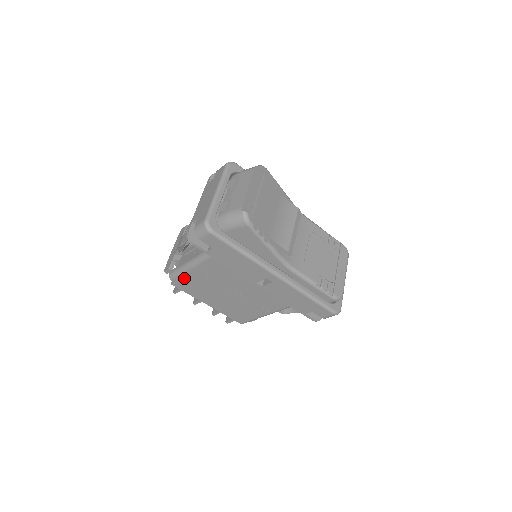
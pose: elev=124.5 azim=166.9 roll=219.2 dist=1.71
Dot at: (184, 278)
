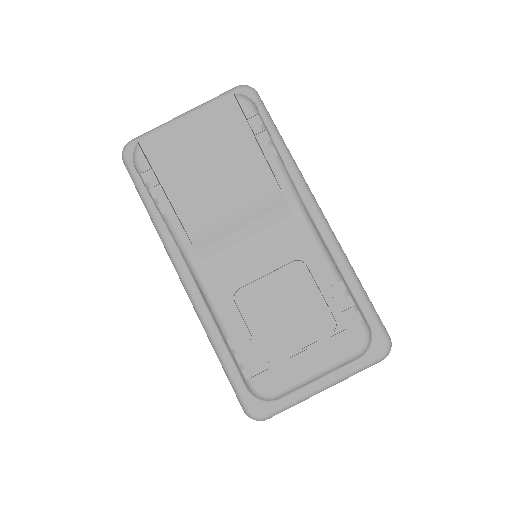
Dot at: occluded
